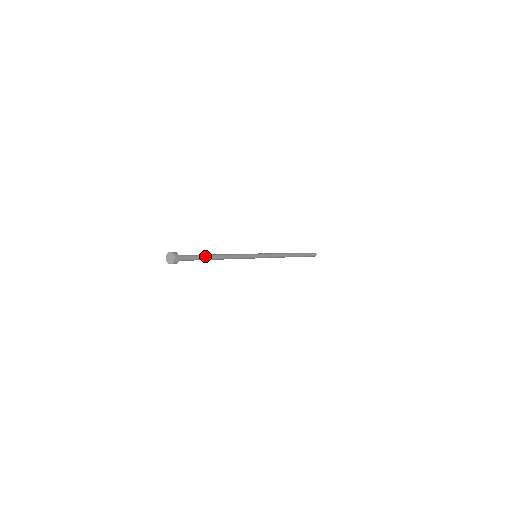
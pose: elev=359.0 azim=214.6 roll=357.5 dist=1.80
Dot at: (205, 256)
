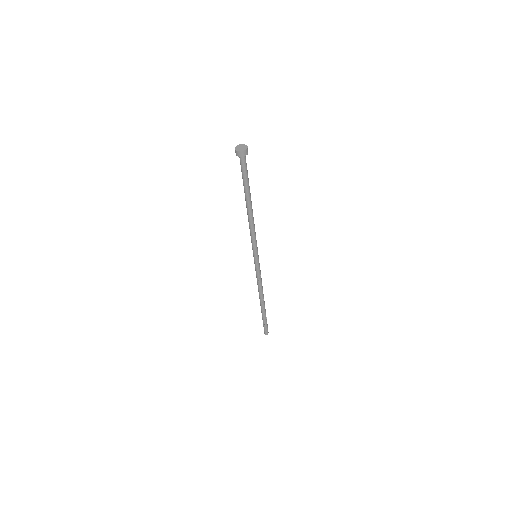
Dot at: (249, 187)
